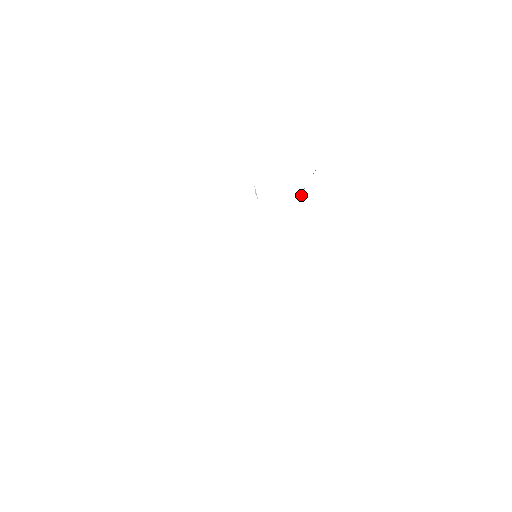
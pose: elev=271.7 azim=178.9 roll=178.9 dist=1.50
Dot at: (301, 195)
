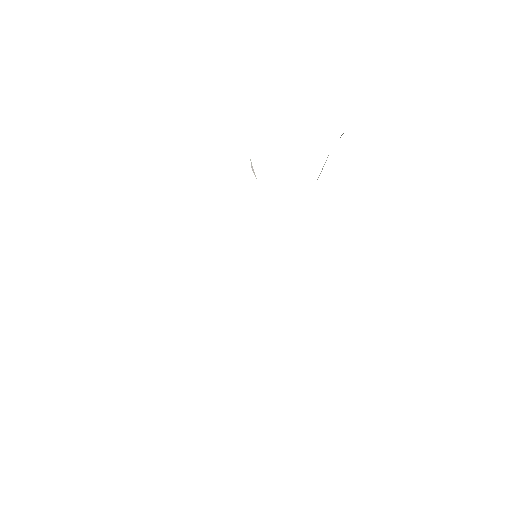
Dot at: occluded
